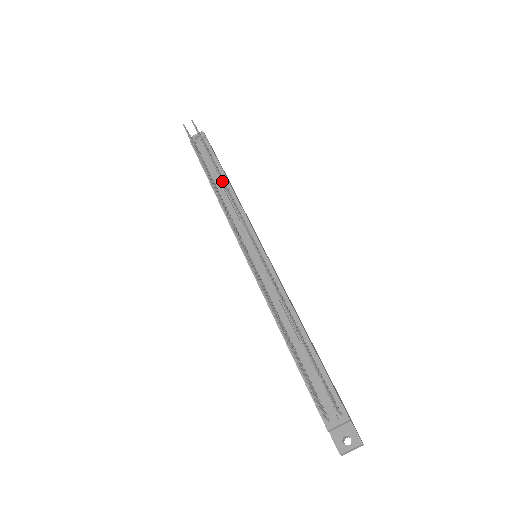
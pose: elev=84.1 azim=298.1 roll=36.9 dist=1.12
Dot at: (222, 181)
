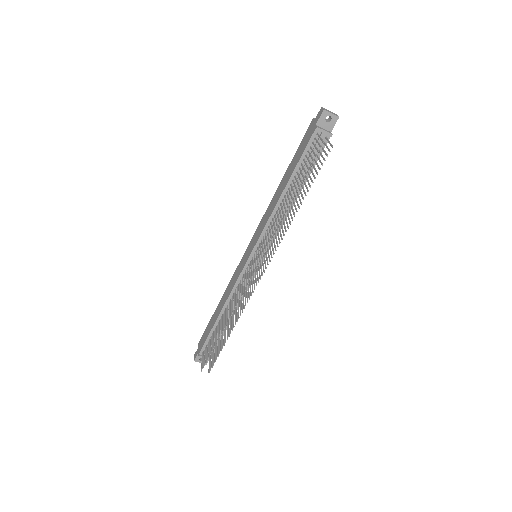
Dot at: (288, 228)
